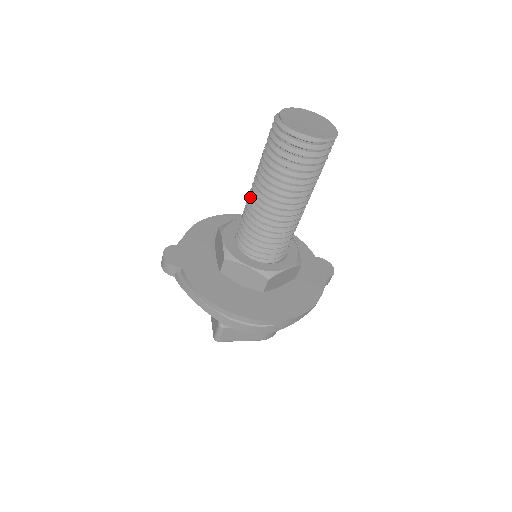
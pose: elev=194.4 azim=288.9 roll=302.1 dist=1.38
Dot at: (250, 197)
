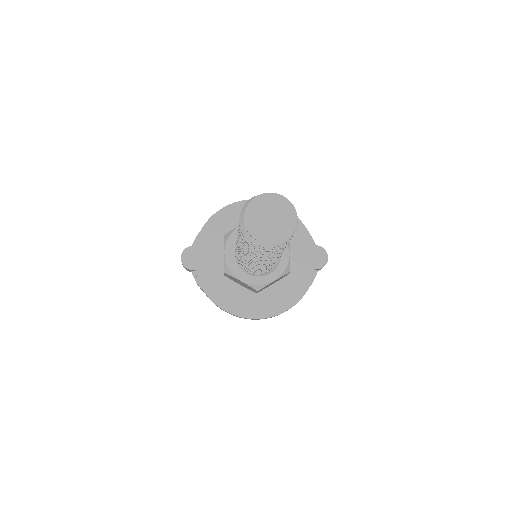
Dot at: occluded
